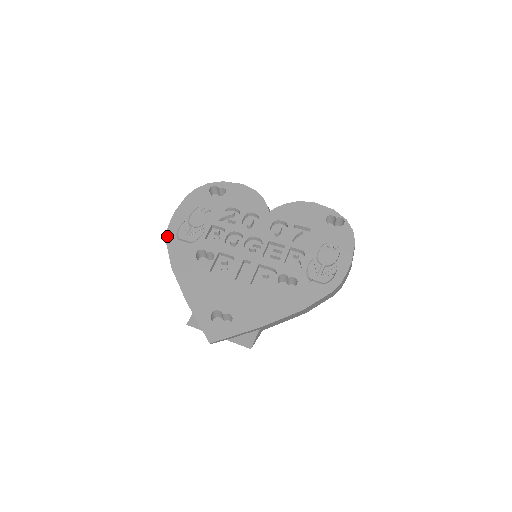
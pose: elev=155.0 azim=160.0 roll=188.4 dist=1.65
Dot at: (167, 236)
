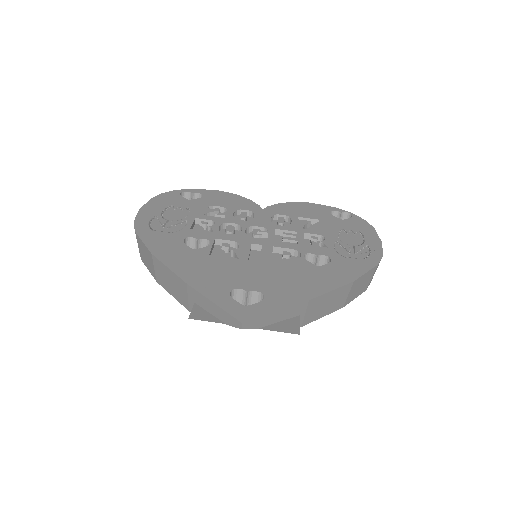
Dot at: (136, 227)
